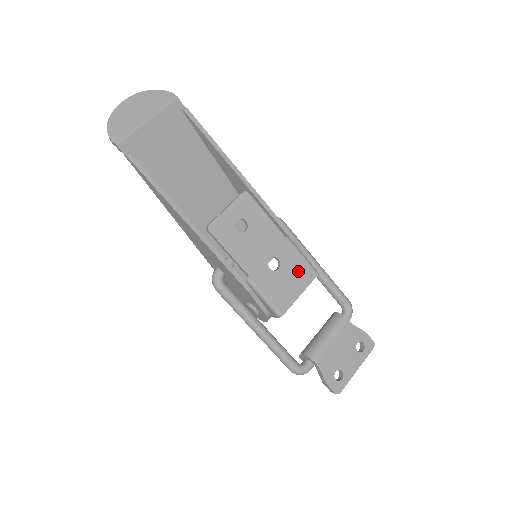
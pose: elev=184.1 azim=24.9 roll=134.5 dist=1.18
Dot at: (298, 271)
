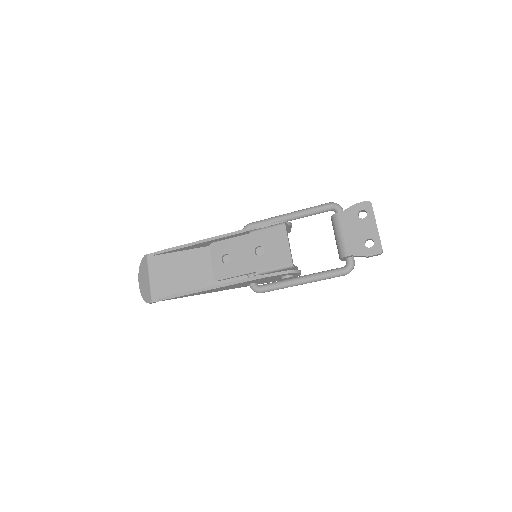
Dot at: (274, 237)
